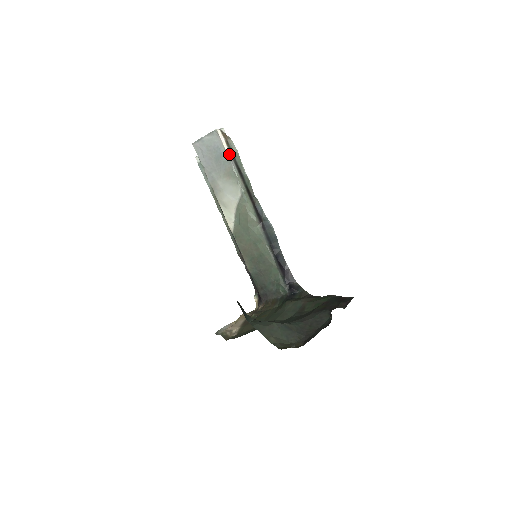
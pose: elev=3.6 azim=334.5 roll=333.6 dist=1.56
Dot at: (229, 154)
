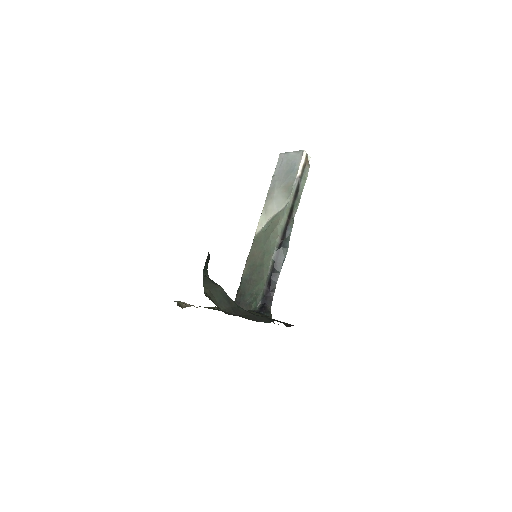
Dot at: (299, 173)
